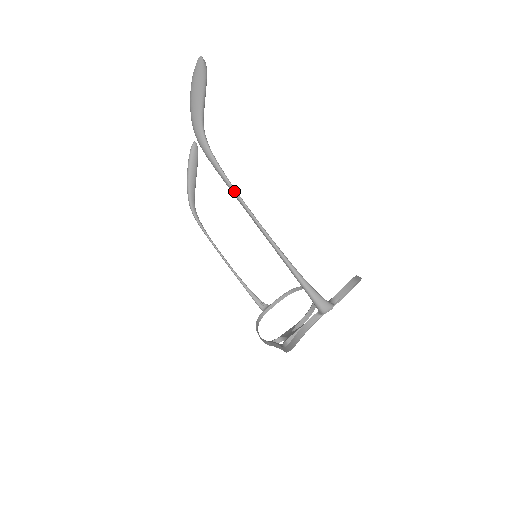
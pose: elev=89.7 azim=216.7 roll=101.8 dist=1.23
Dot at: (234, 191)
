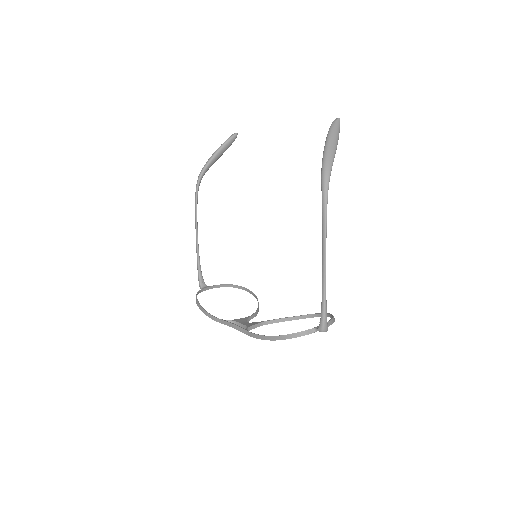
Dot at: (326, 226)
